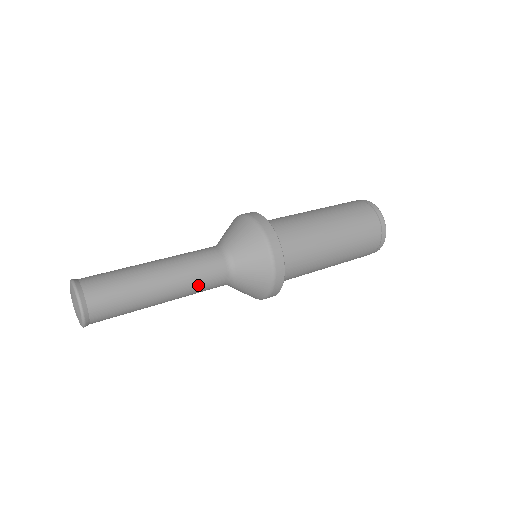
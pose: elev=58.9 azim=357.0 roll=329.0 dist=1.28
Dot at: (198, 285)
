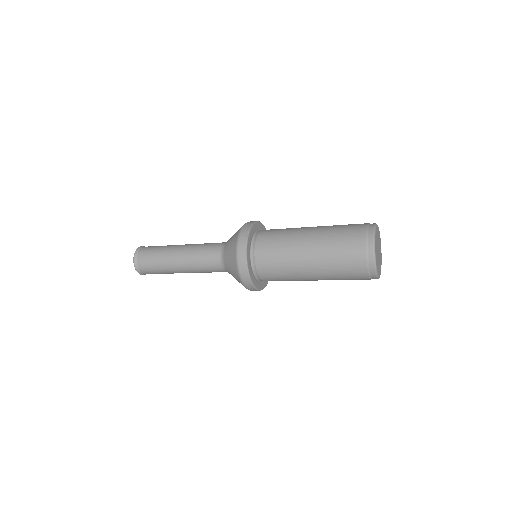
Dot at: (201, 269)
